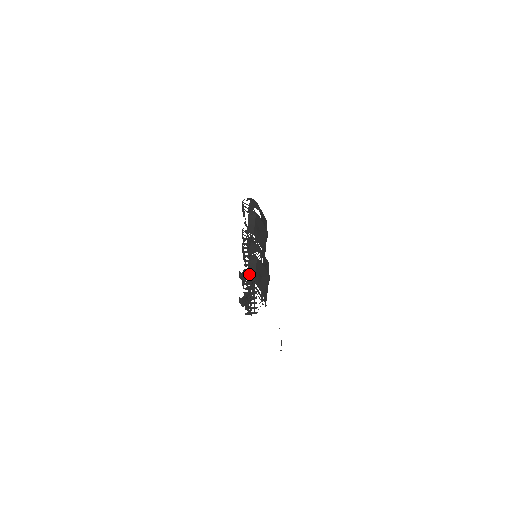
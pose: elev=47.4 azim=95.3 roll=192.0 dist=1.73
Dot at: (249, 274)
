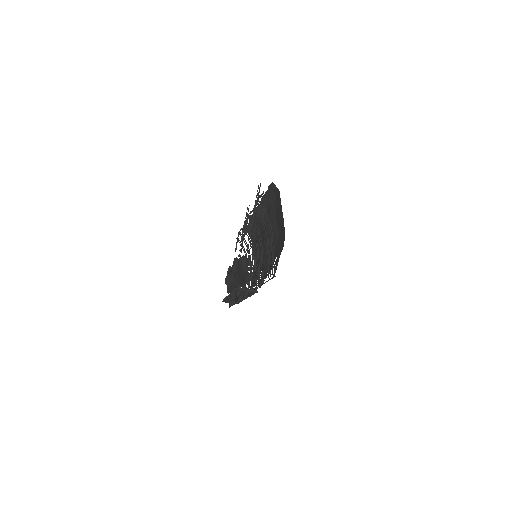
Dot at: (268, 193)
